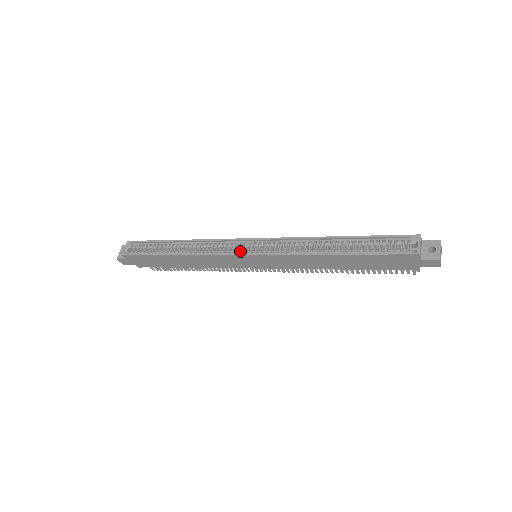
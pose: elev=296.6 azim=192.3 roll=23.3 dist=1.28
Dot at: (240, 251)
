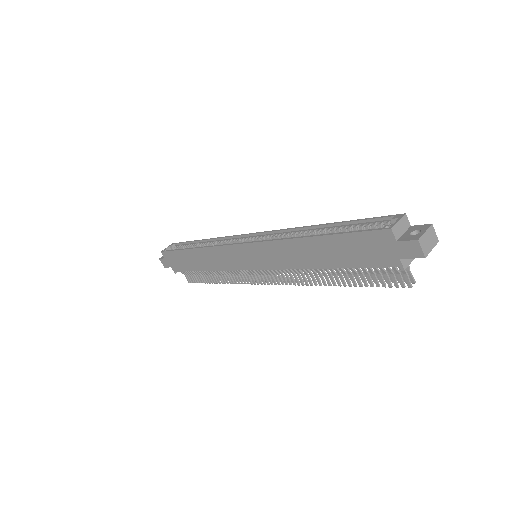
Dot at: occluded
